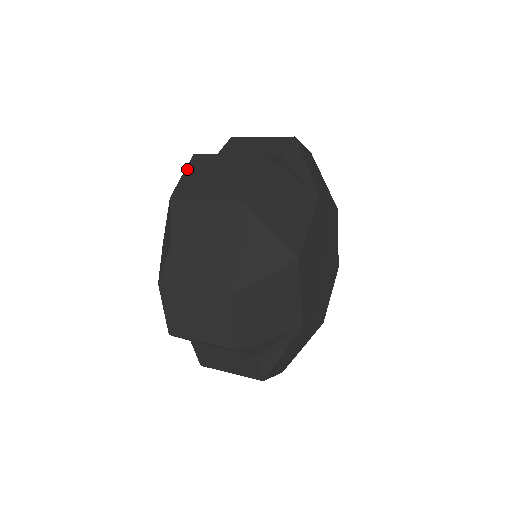
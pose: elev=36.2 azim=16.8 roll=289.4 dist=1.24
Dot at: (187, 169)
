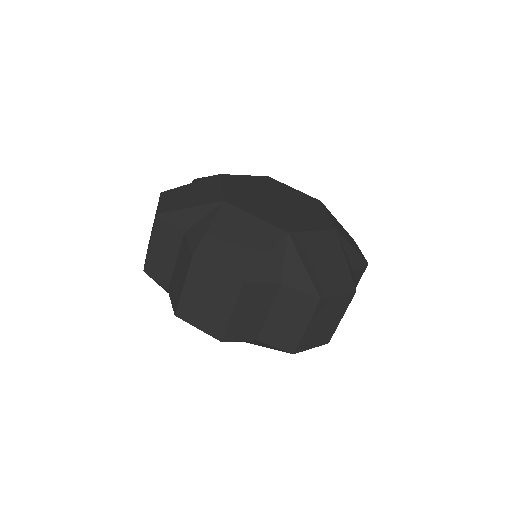
Dot at: occluded
